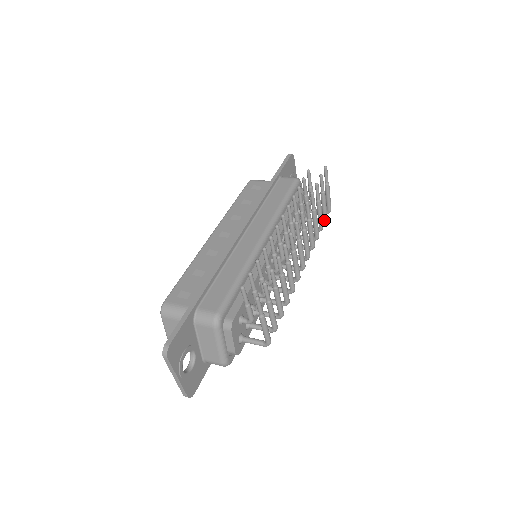
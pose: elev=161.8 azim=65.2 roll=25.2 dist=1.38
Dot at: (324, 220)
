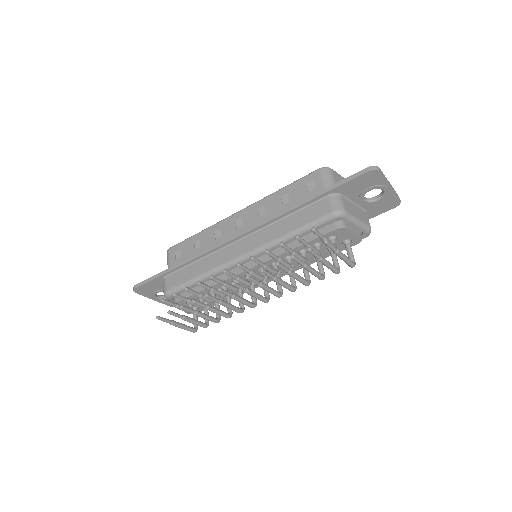
Dot at: (334, 272)
